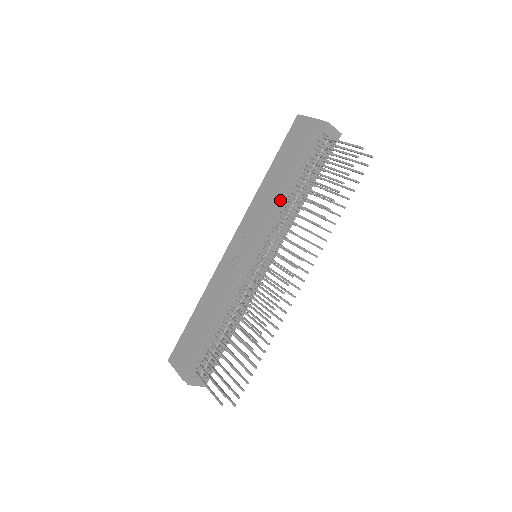
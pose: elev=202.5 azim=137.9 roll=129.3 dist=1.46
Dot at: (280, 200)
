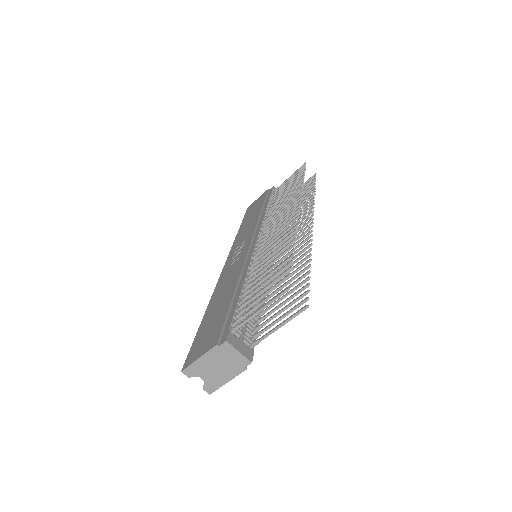
Dot at: (259, 217)
